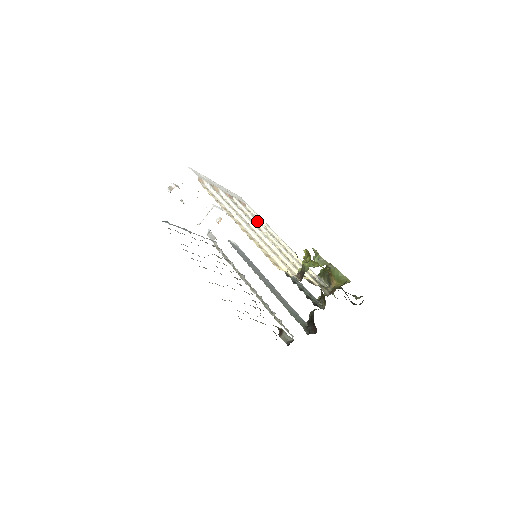
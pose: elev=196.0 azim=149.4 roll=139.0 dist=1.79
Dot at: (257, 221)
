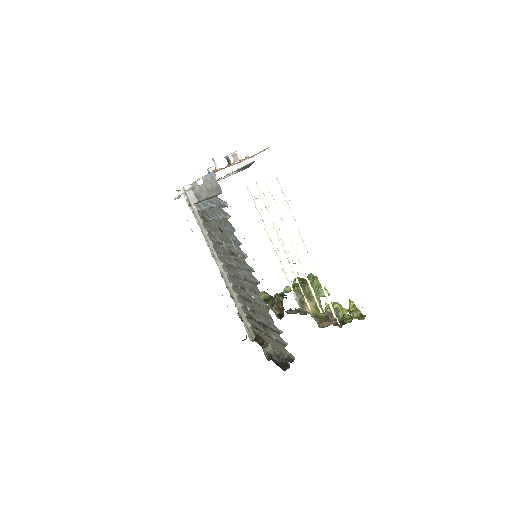
Dot at: occluded
